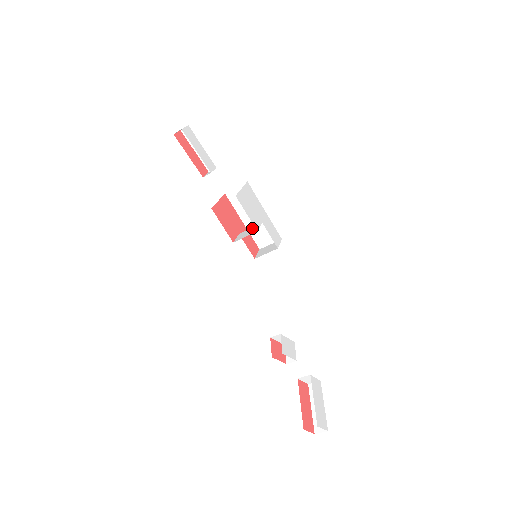
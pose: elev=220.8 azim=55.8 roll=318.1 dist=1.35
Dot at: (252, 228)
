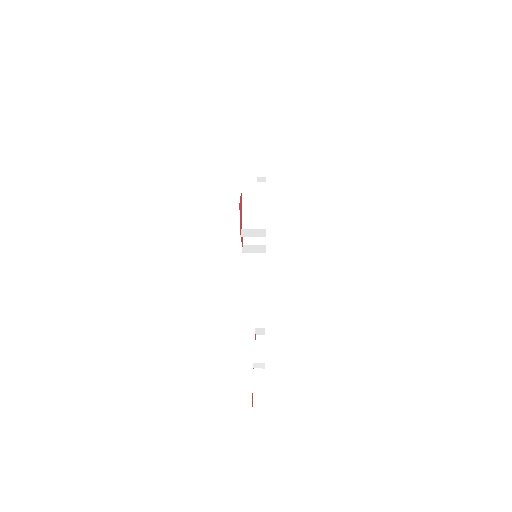
Dot at: (256, 230)
